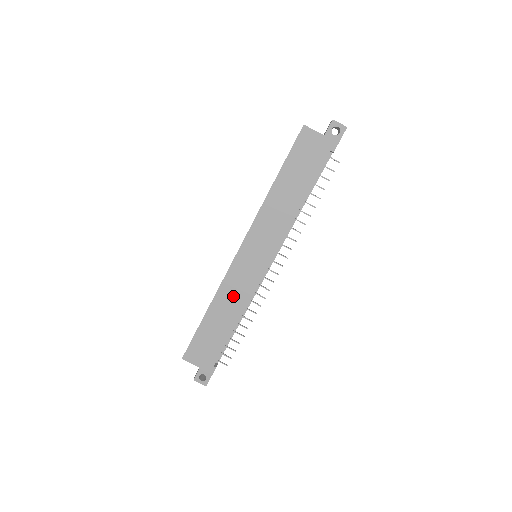
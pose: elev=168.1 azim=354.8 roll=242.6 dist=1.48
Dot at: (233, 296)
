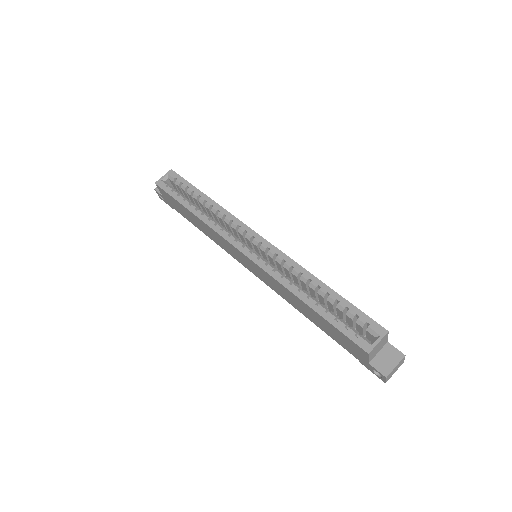
Dot at: (215, 237)
